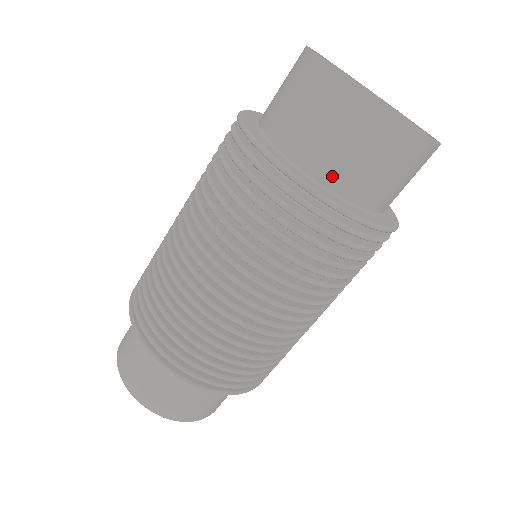
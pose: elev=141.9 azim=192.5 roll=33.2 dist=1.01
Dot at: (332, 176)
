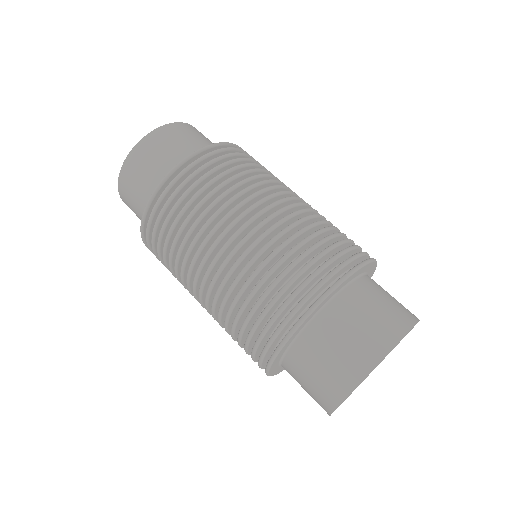
Dot at: (288, 369)
